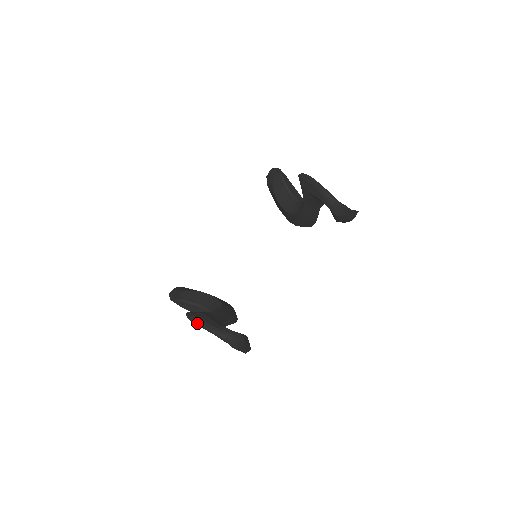
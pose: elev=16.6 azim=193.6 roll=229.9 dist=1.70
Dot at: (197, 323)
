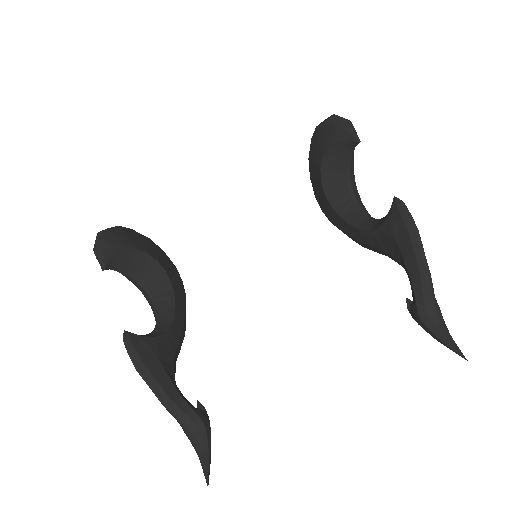
Dot at: (140, 374)
